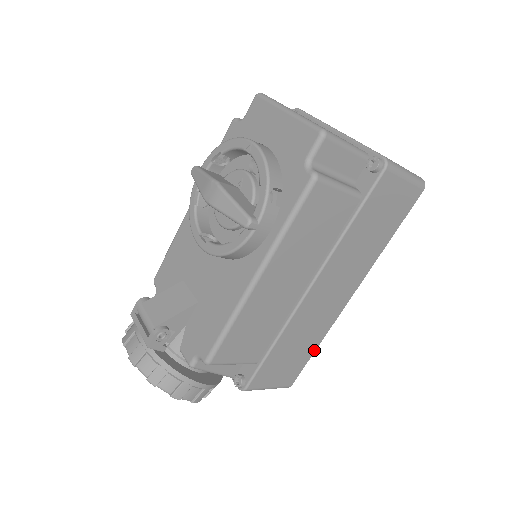
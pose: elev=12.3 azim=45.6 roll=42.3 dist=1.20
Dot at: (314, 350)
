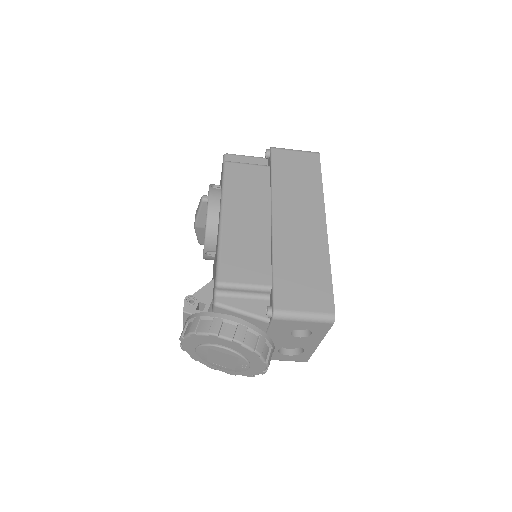
Dot at: (329, 274)
